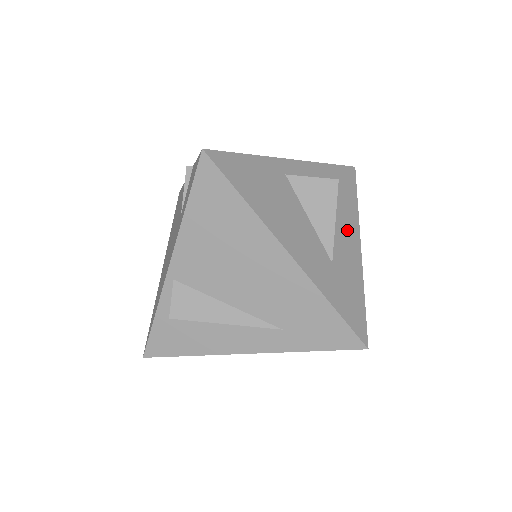
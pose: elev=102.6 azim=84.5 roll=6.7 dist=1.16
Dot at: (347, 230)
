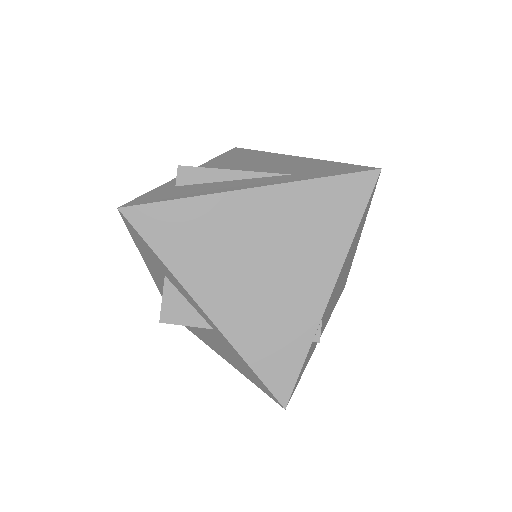
Dot at: occluded
